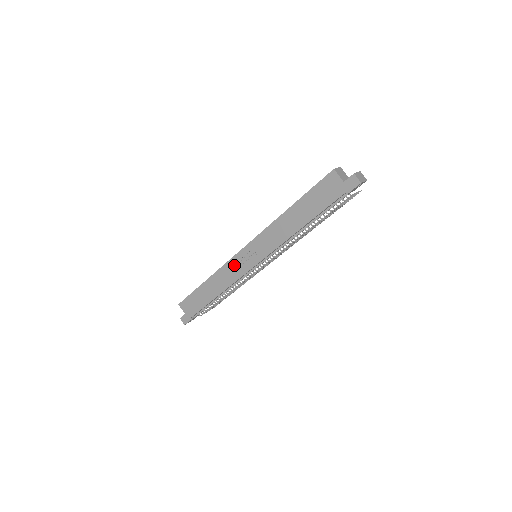
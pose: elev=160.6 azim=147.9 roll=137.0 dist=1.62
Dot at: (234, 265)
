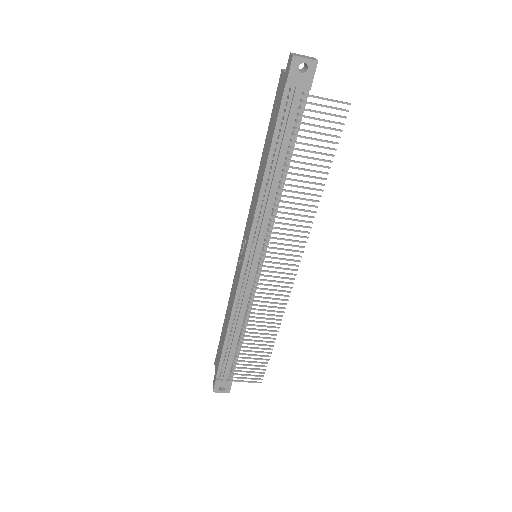
Dot at: (236, 274)
